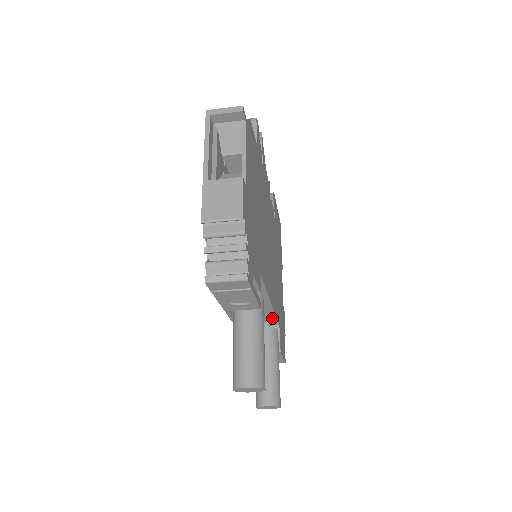
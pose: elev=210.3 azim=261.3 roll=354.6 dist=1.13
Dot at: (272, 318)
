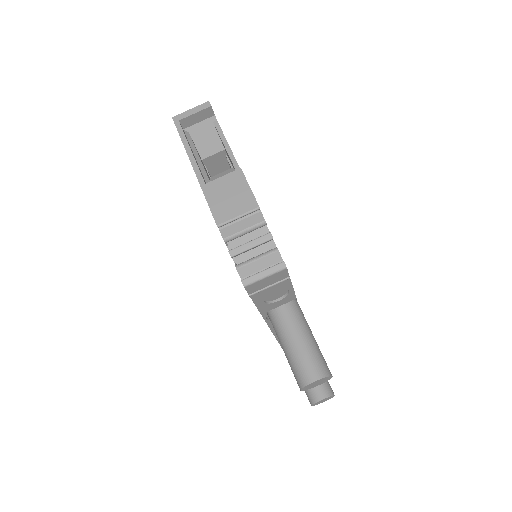
Dot at: occluded
